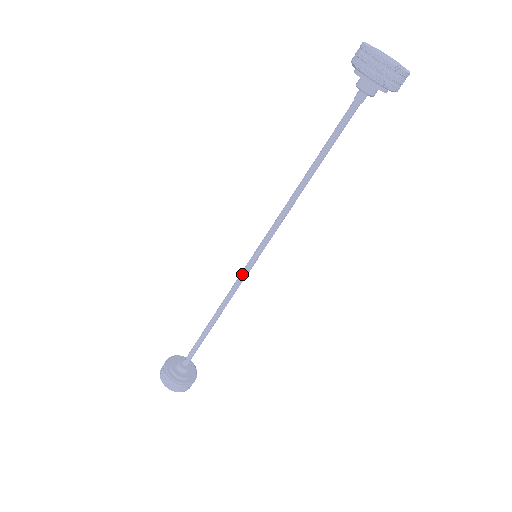
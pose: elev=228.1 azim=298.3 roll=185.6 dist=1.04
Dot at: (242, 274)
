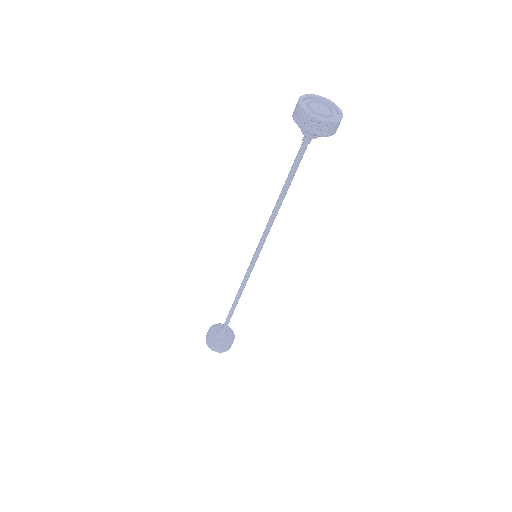
Dot at: (248, 269)
